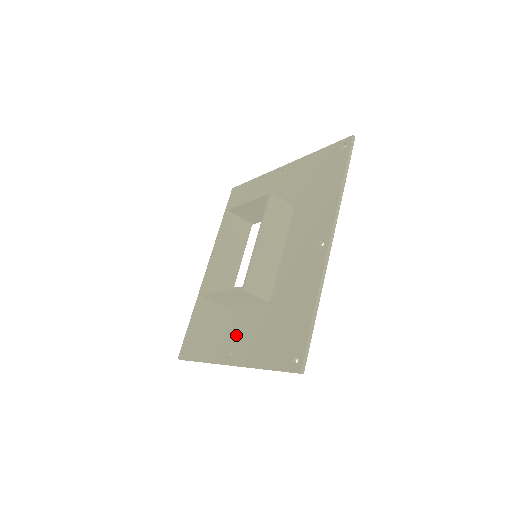
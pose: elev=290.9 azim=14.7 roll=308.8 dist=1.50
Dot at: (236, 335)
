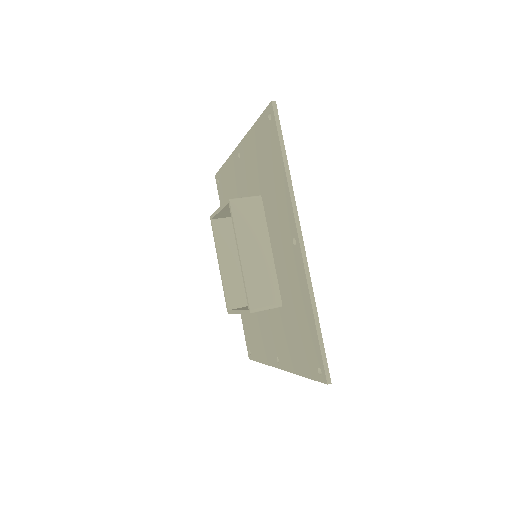
Dot at: (274, 340)
